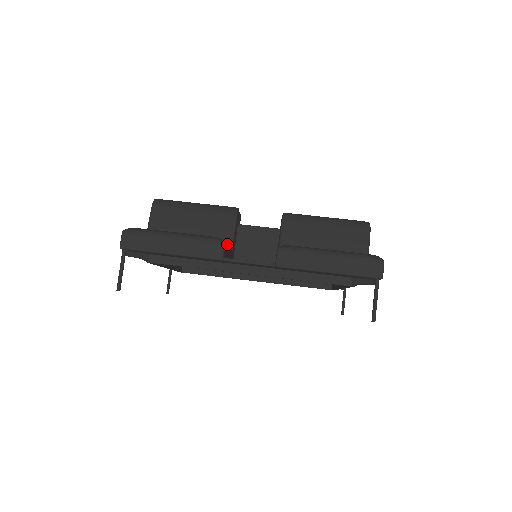
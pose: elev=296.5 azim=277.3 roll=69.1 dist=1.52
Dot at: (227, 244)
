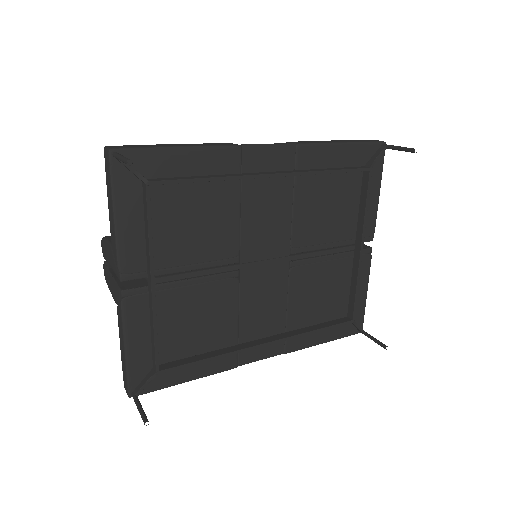
Dot at: occluded
